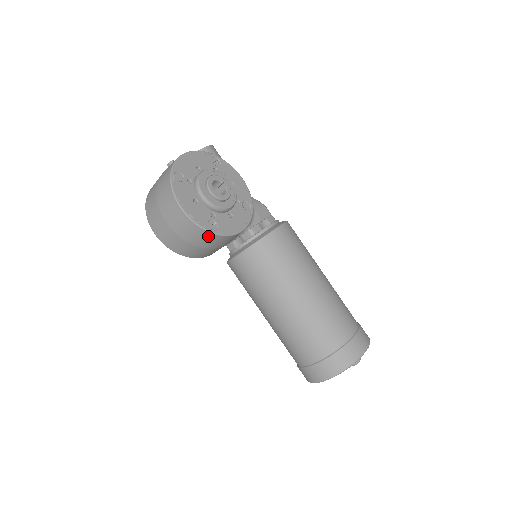
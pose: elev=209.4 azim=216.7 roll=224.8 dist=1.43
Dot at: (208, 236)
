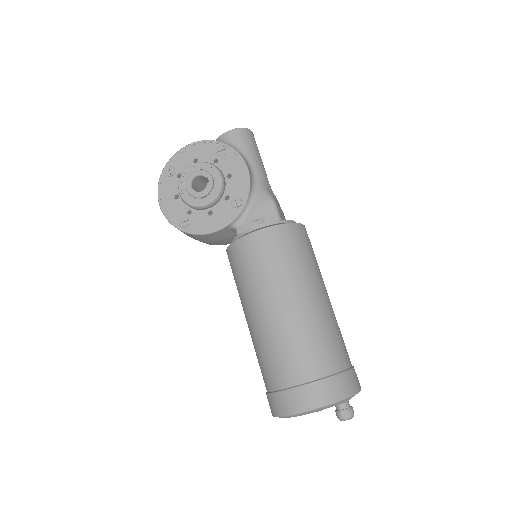
Dot at: (183, 232)
